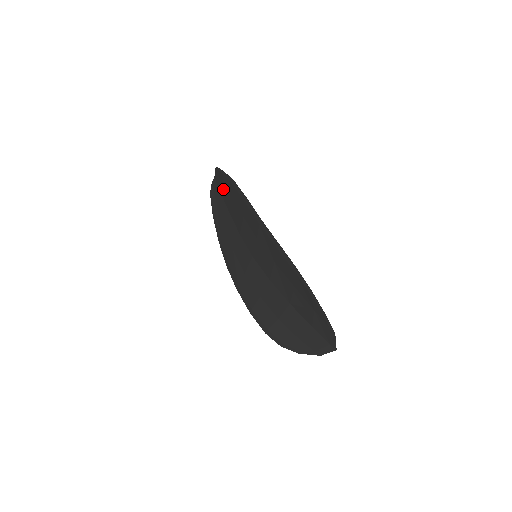
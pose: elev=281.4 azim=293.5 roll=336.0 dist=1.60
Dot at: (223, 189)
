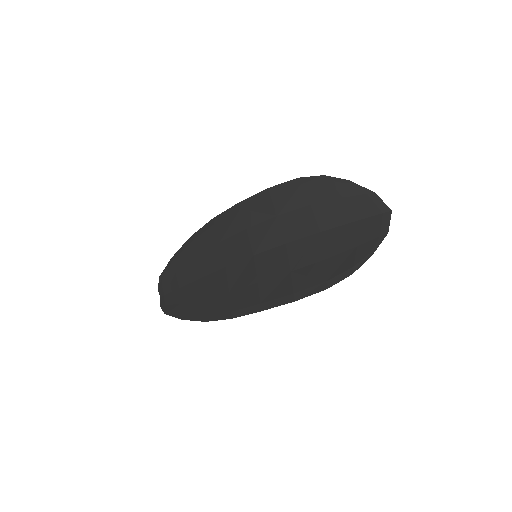
Dot at: (179, 276)
